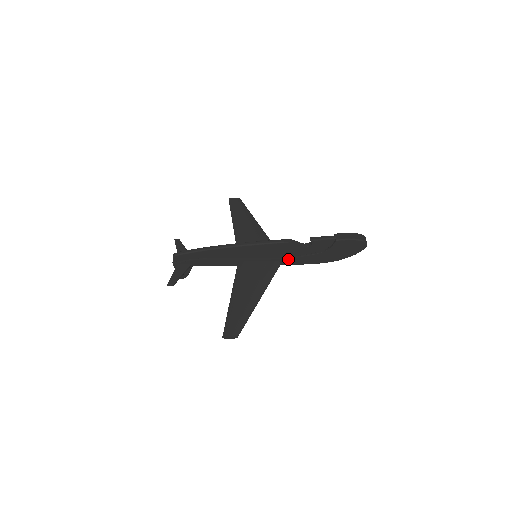
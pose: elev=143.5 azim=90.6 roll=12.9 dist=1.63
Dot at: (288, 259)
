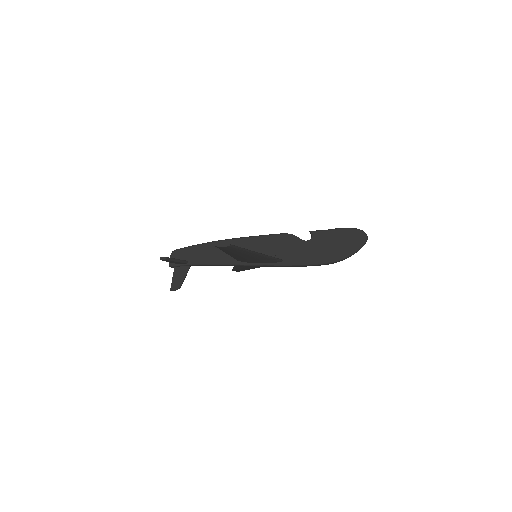
Dot at: (289, 256)
